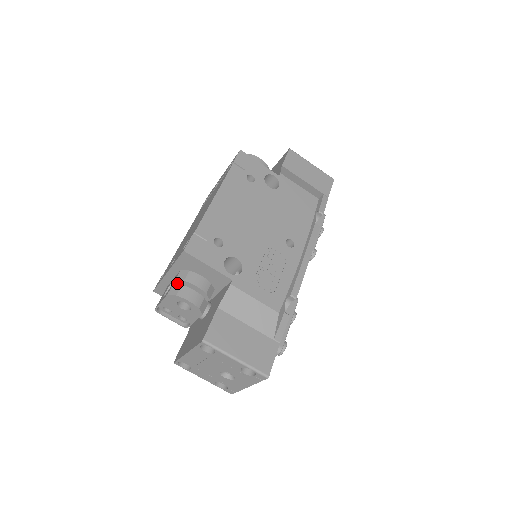
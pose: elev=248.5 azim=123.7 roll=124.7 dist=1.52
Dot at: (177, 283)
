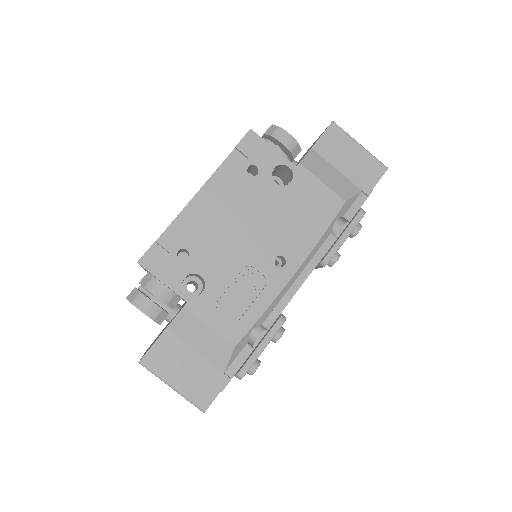
Dot at: occluded
